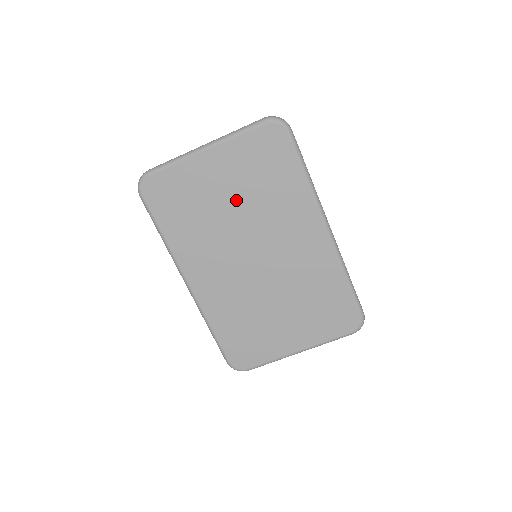
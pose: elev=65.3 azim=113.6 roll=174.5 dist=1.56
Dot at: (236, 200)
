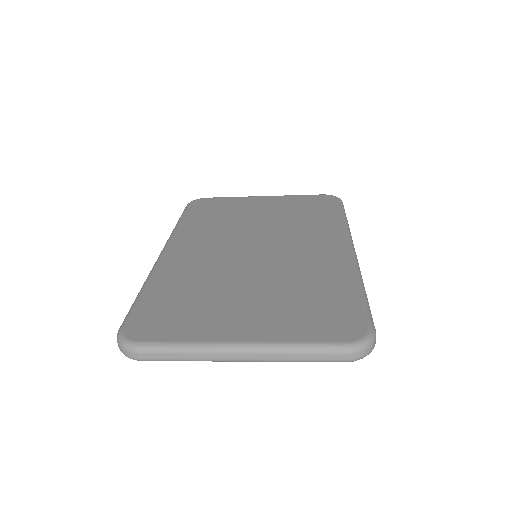
Dot at: occluded
